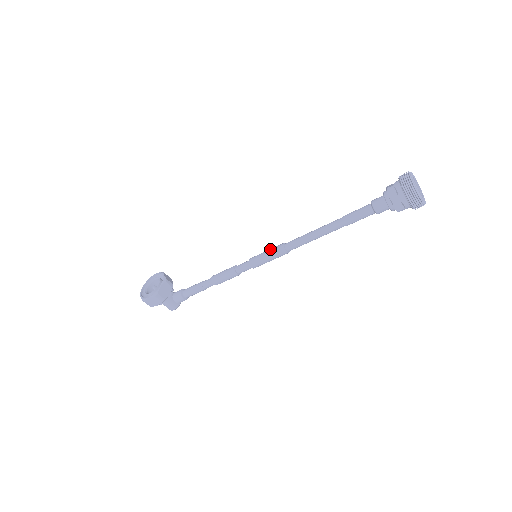
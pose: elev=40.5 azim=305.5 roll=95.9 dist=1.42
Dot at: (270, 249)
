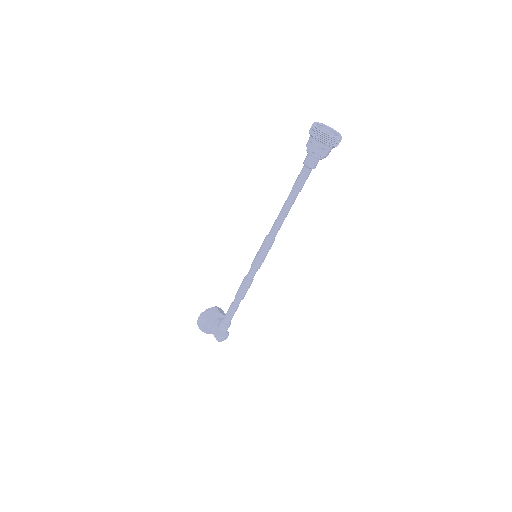
Dot at: occluded
